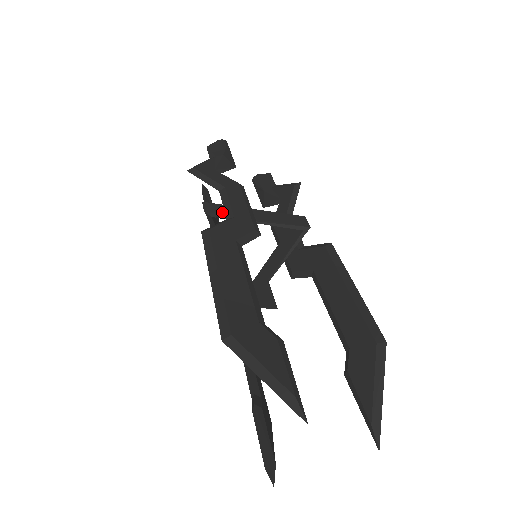
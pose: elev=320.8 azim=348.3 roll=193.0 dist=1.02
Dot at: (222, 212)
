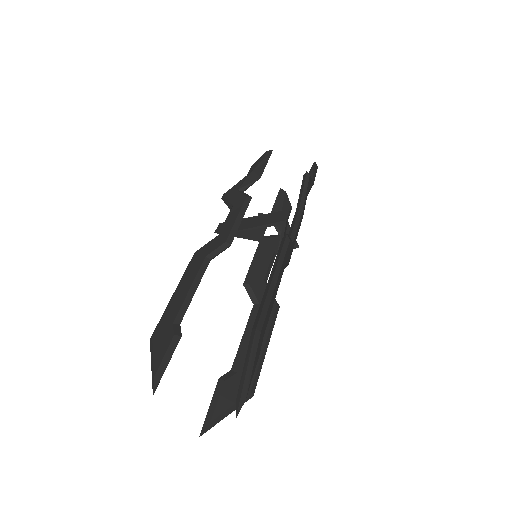
Dot at: occluded
